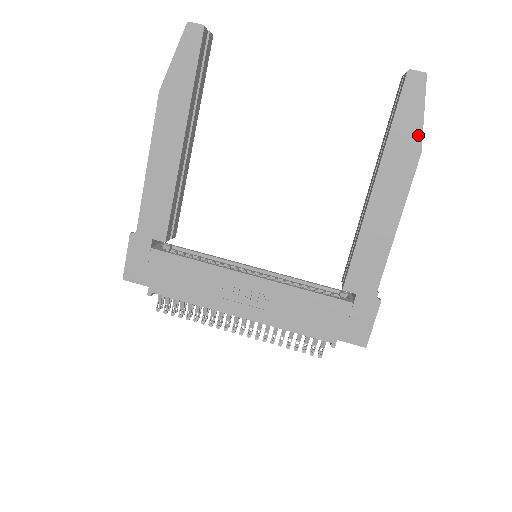
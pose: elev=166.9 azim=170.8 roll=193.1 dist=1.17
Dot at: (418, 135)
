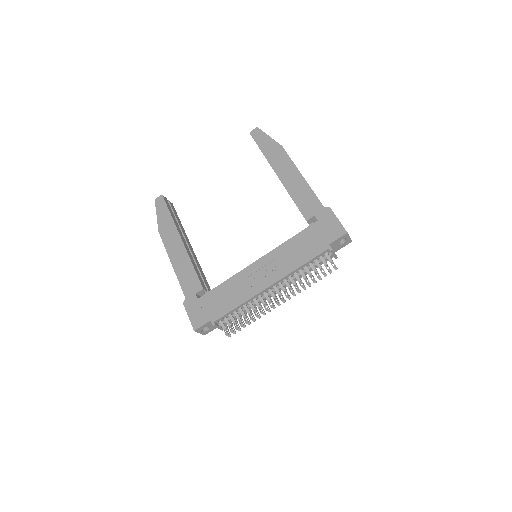
Dot at: (274, 143)
